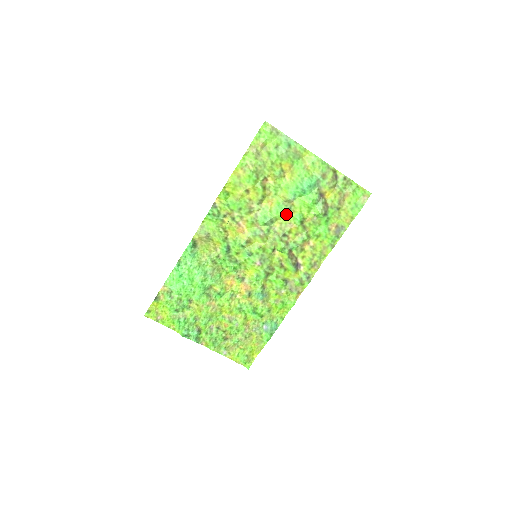
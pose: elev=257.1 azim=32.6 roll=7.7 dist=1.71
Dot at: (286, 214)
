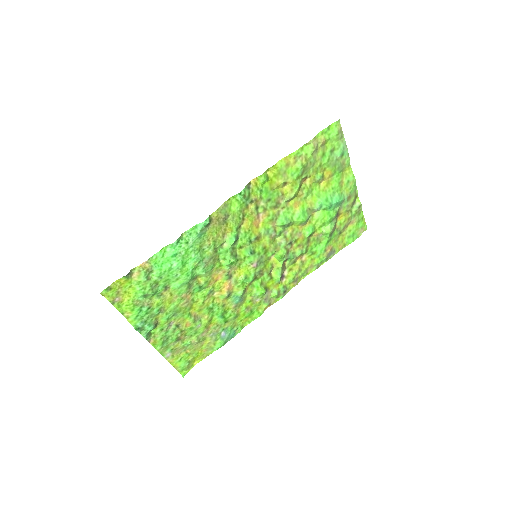
Dot at: (304, 222)
